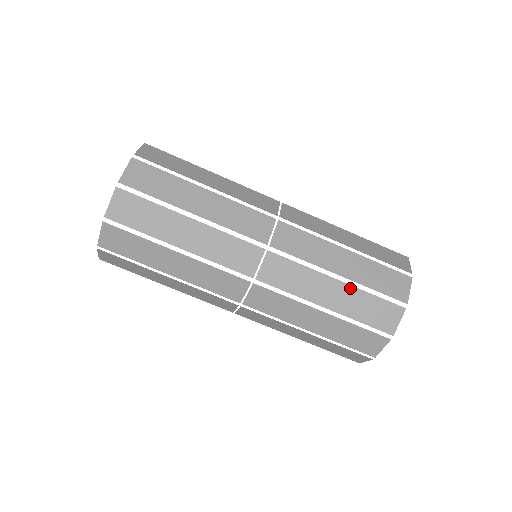
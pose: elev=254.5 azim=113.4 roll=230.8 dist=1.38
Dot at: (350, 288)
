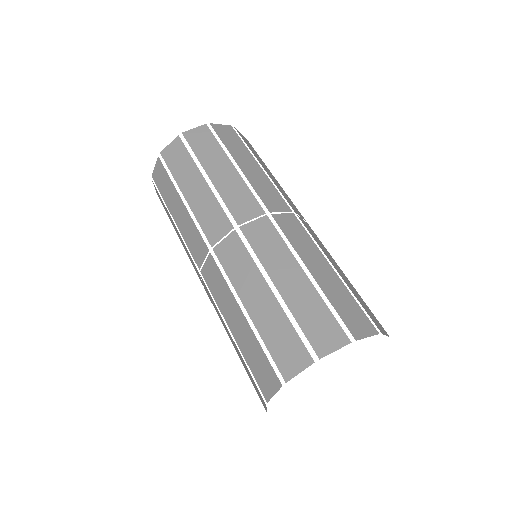
Dot at: (310, 286)
